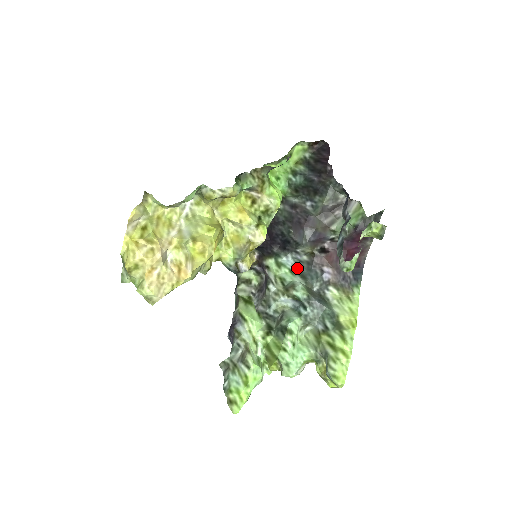
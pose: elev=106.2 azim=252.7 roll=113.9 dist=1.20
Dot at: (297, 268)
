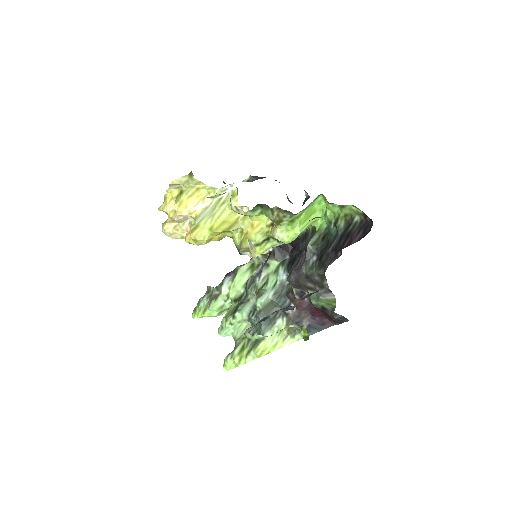
Dot at: (283, 284)
